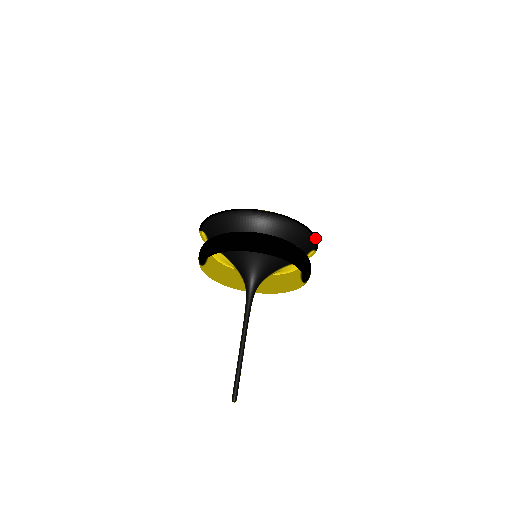
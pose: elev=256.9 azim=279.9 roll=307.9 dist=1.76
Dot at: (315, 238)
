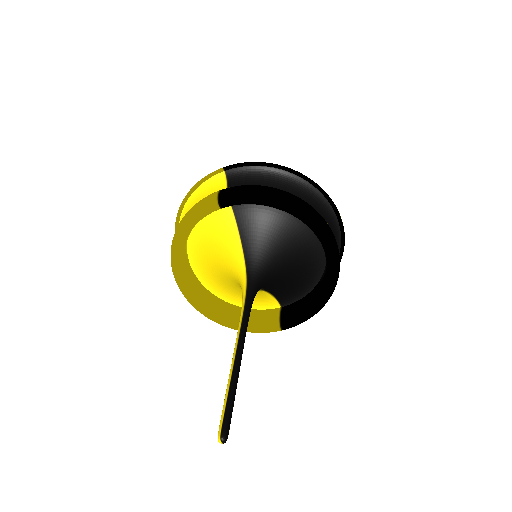
Dot at: occluded
